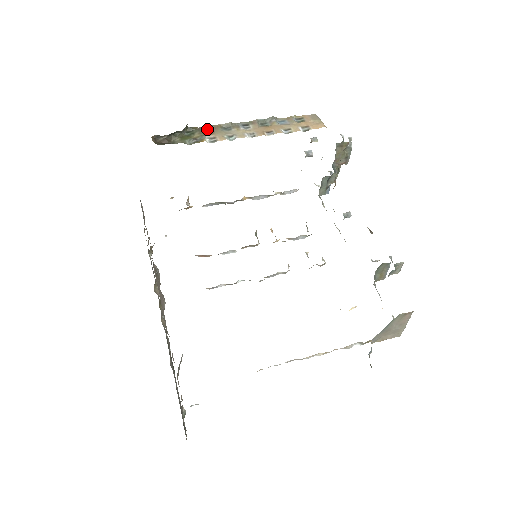
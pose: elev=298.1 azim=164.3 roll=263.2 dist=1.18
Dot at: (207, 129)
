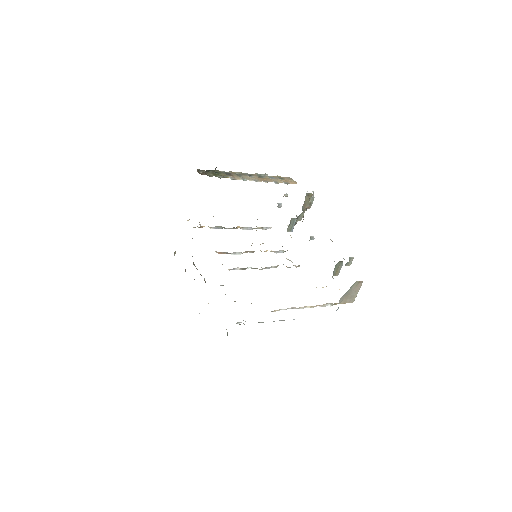
Dot at: (227, 173)
